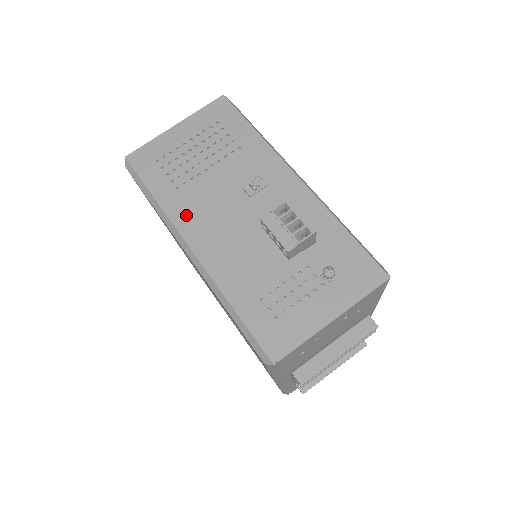
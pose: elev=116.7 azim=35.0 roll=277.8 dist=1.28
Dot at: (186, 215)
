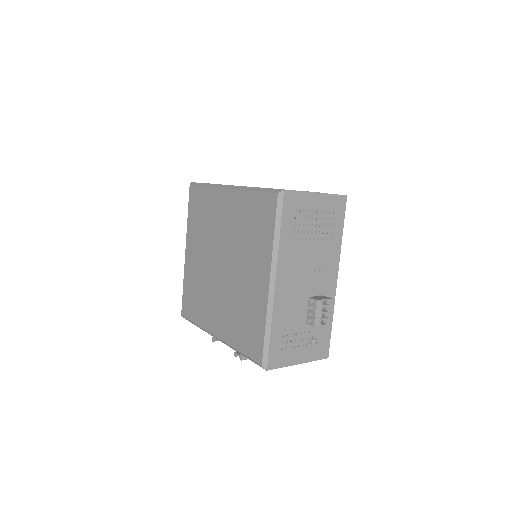
Dot at: (286, 260)
